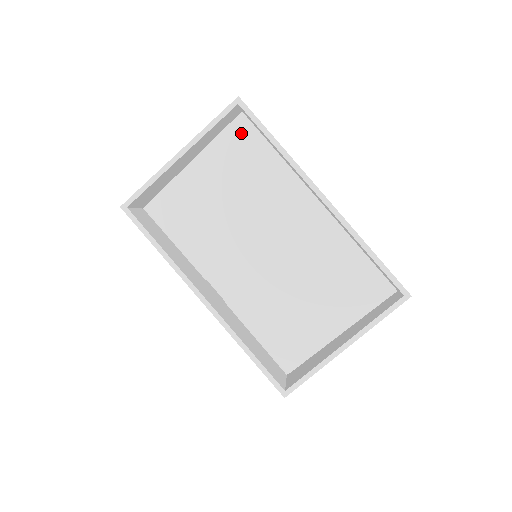
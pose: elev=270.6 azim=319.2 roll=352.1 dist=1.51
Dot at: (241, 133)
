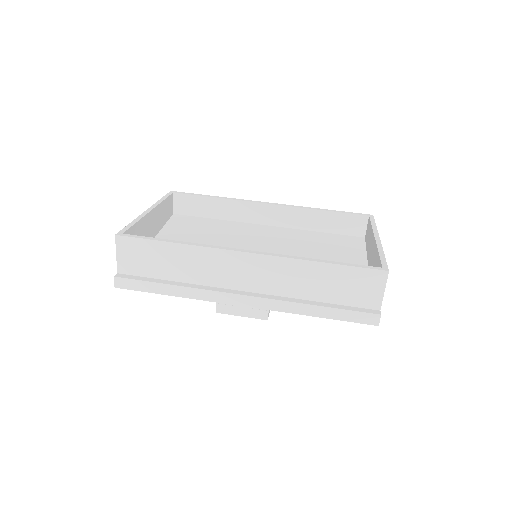
Dot at: (181, 220)
